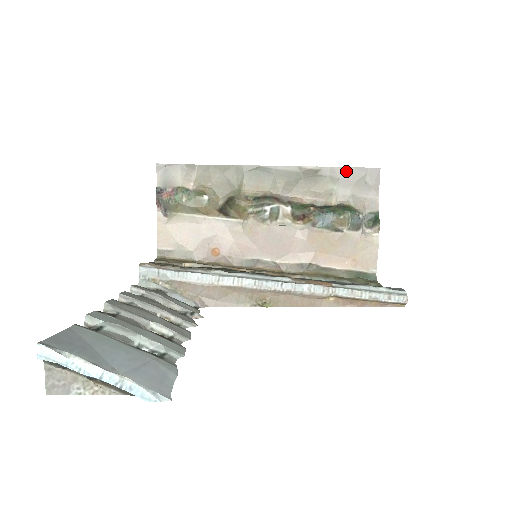
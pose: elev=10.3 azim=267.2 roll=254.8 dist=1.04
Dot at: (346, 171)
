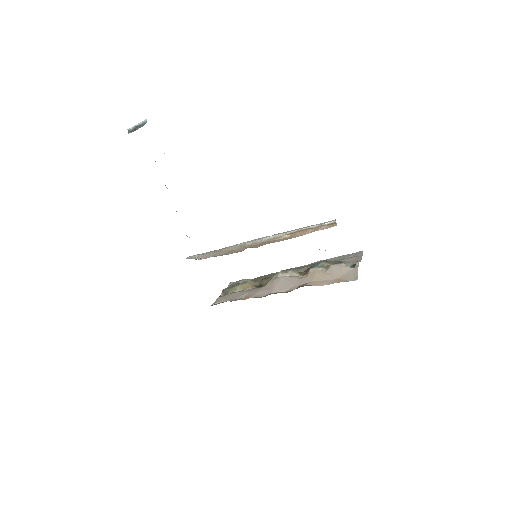
Dot at: (340, 257)
